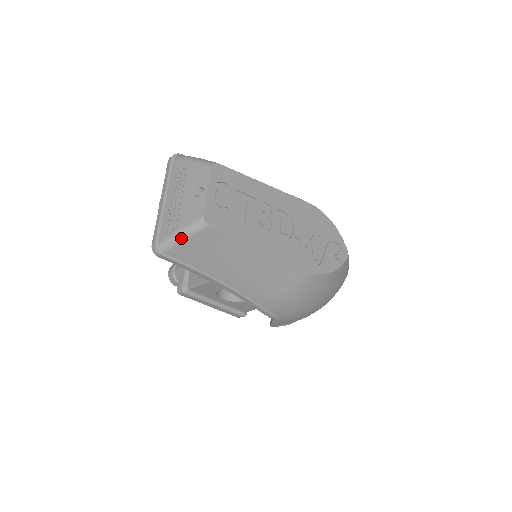
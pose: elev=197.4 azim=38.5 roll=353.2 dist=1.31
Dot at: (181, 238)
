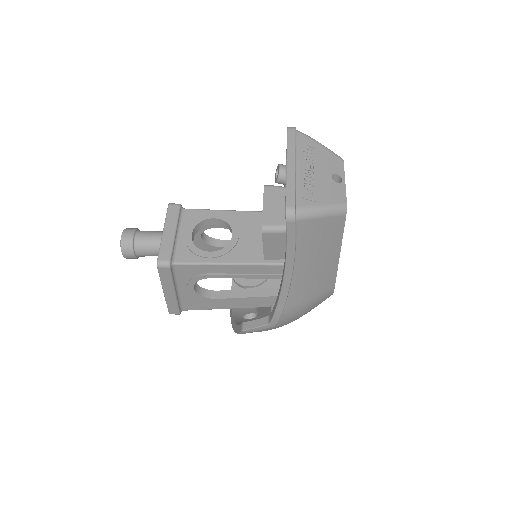
Dot at: (322, 214)
